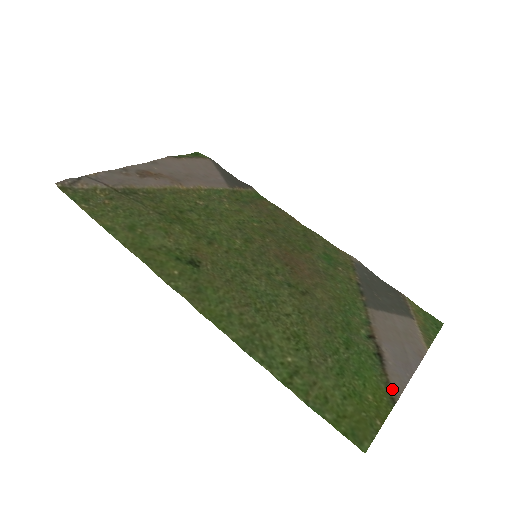
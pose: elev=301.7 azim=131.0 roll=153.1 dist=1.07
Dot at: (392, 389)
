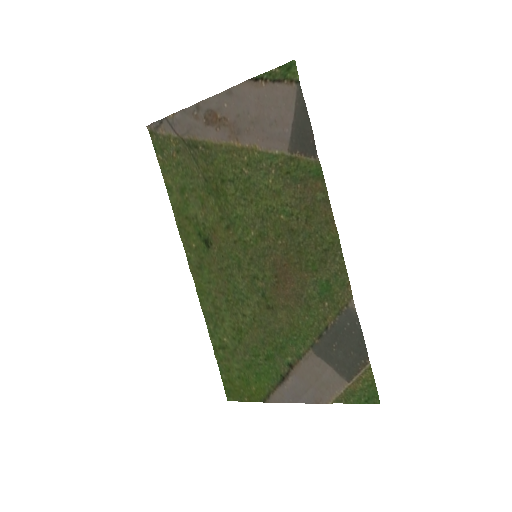
Dot at: (270, 397)
